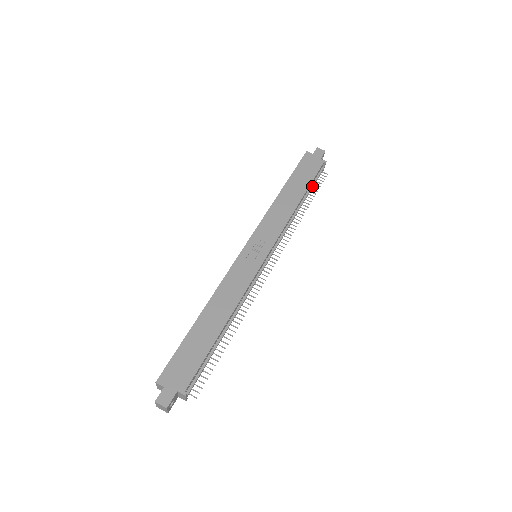
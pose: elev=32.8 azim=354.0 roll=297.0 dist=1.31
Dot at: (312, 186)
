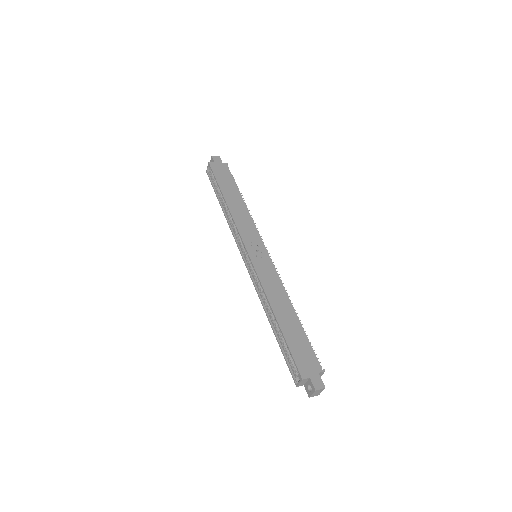
Dot at: occluded
